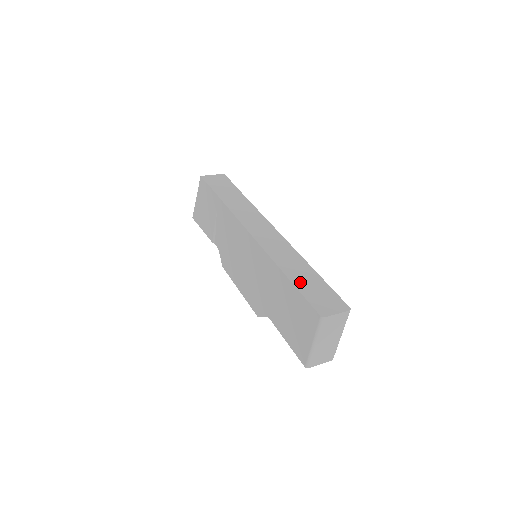
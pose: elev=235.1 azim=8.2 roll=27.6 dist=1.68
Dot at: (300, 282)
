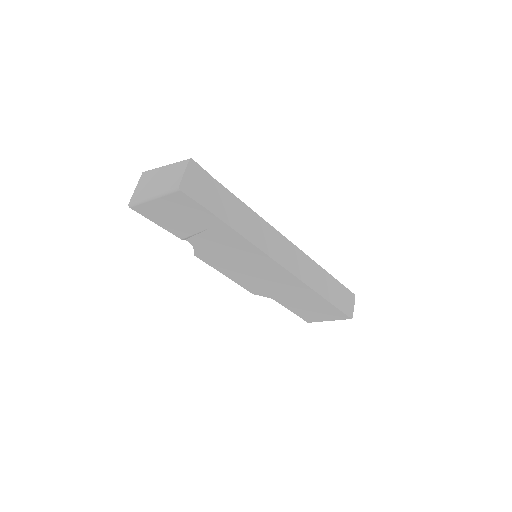
Dot at: (331, 297)
